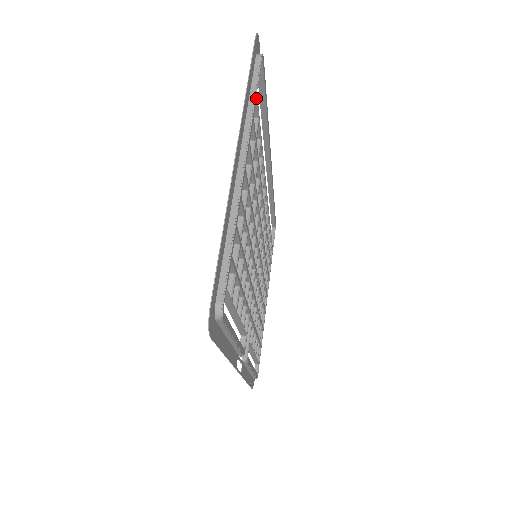
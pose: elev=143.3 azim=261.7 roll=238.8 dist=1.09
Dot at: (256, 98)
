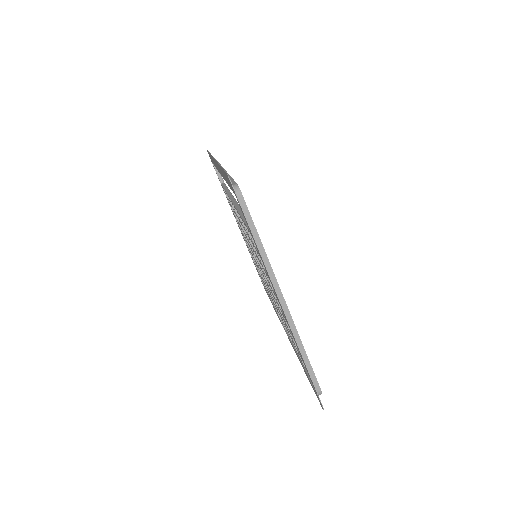
Dot at: (258, 235)
